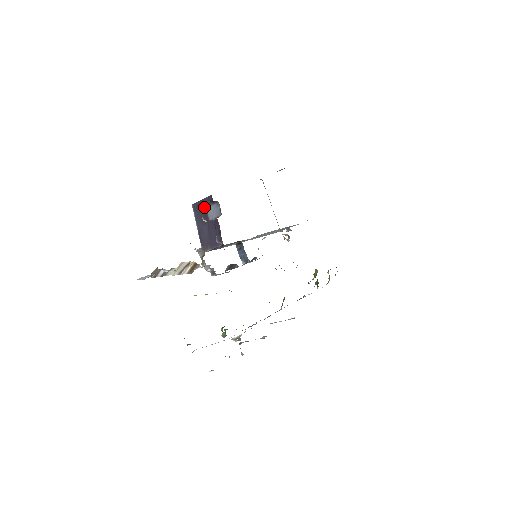
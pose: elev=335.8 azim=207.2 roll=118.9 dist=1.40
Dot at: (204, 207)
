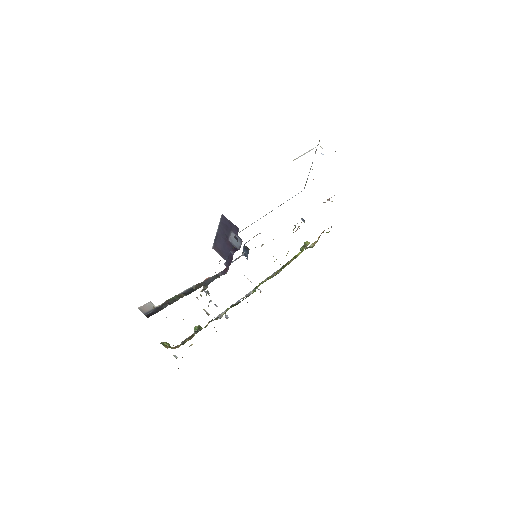
Dot at: (230, 228)
